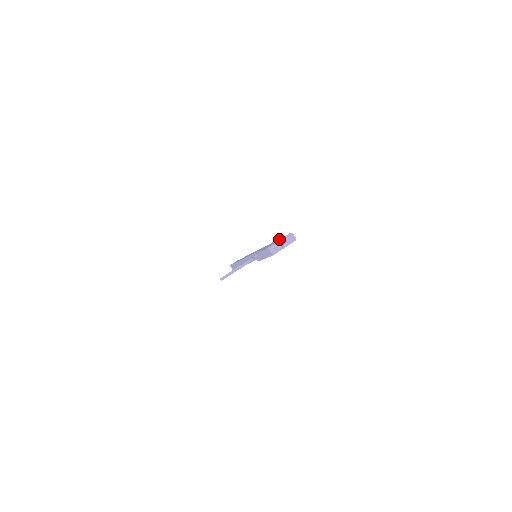
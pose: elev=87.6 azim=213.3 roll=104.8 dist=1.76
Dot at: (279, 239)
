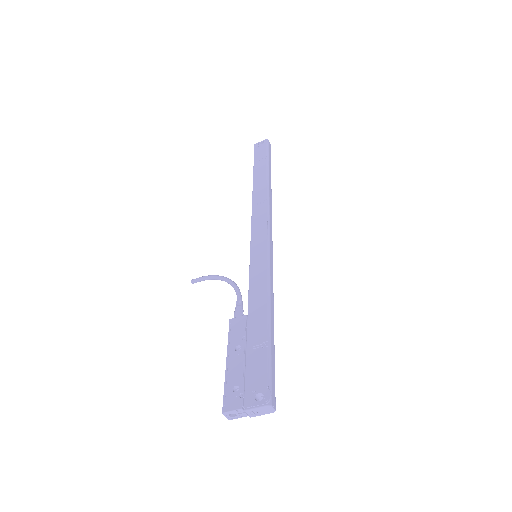
Dot at: (258, 366)
